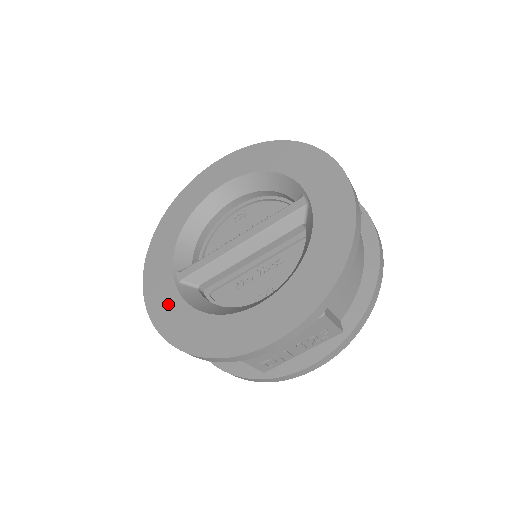
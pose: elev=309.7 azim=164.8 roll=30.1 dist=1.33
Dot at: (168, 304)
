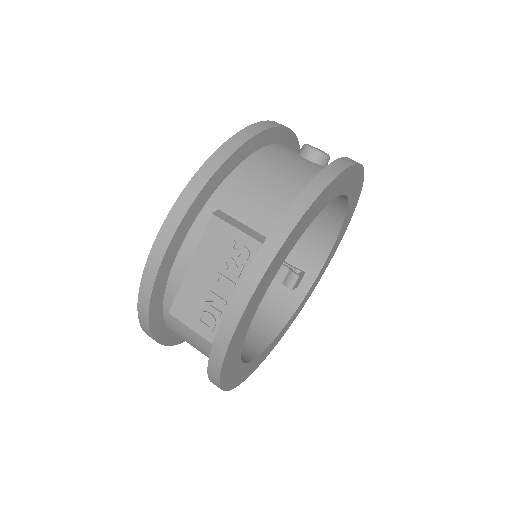
Dot at: occluded
